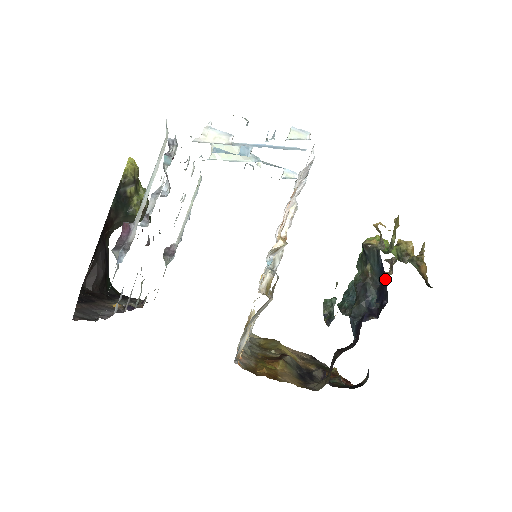
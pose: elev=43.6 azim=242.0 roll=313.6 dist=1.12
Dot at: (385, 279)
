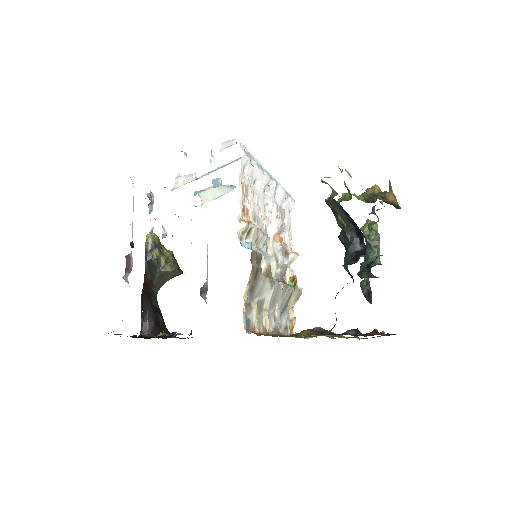
Dot at: (351, 218)
